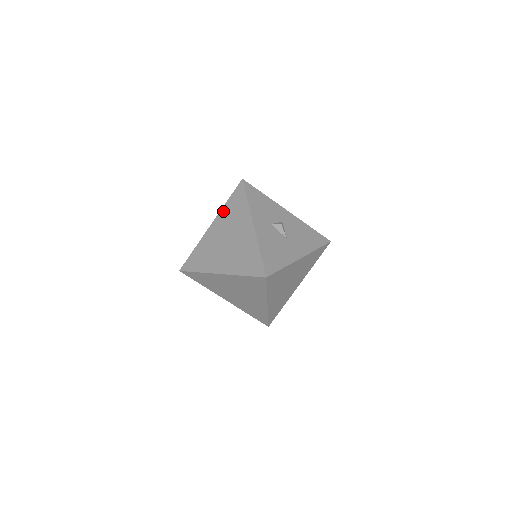
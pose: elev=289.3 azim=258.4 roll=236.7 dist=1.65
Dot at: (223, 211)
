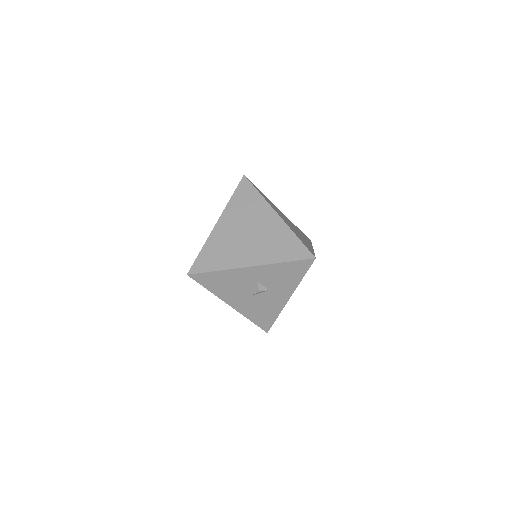
Dot at: occluded
